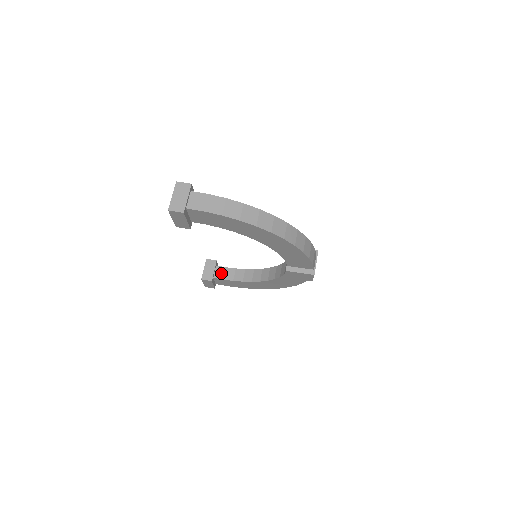
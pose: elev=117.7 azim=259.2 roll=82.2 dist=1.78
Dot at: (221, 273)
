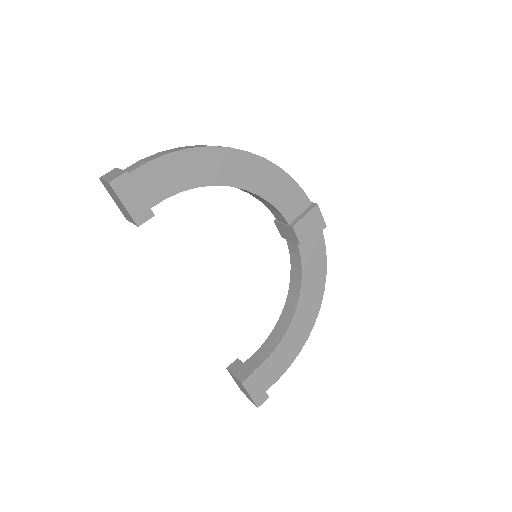
Dot at: (255, 362)
